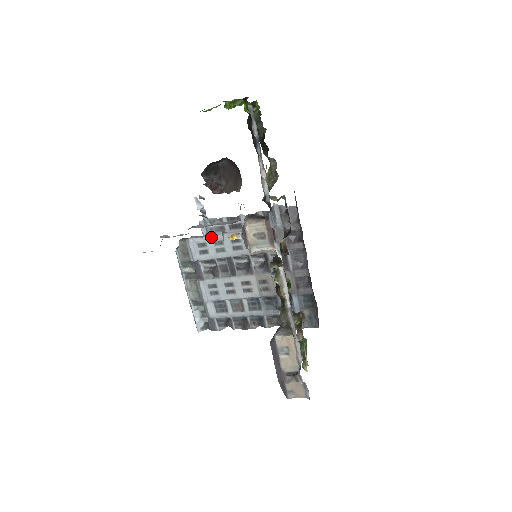
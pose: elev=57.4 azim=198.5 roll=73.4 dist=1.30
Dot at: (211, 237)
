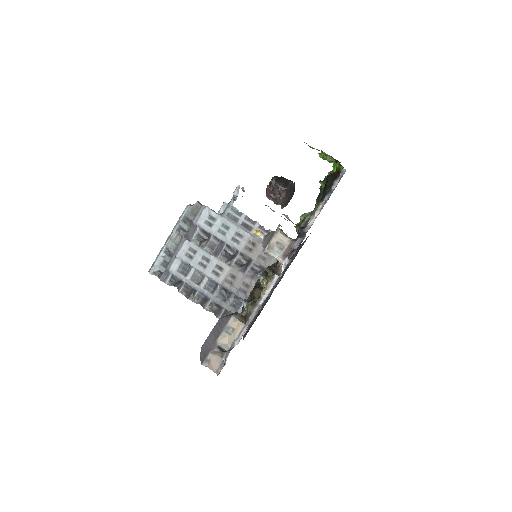
Dot at: (224, 219)
